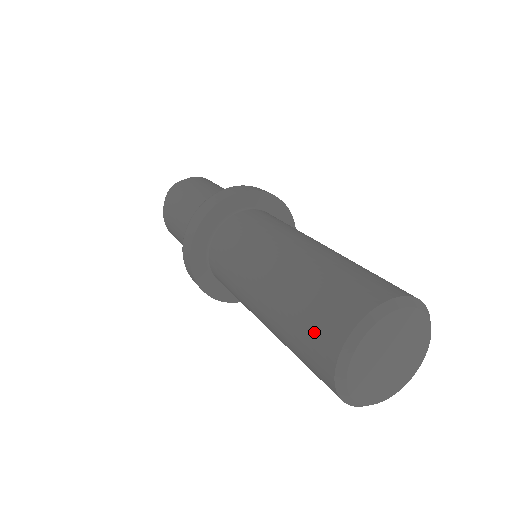
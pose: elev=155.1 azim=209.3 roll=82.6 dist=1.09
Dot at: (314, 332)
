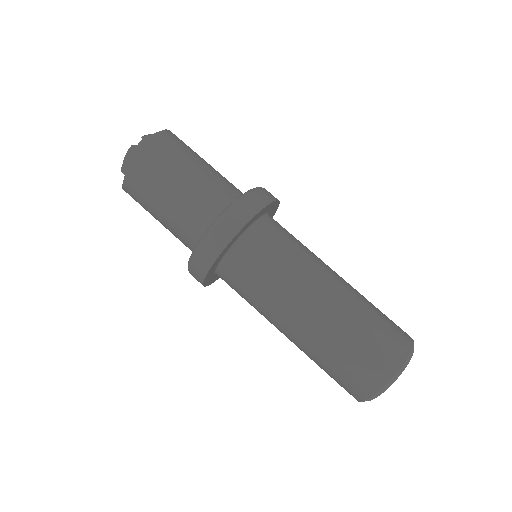
Dot at: (363, 366)
